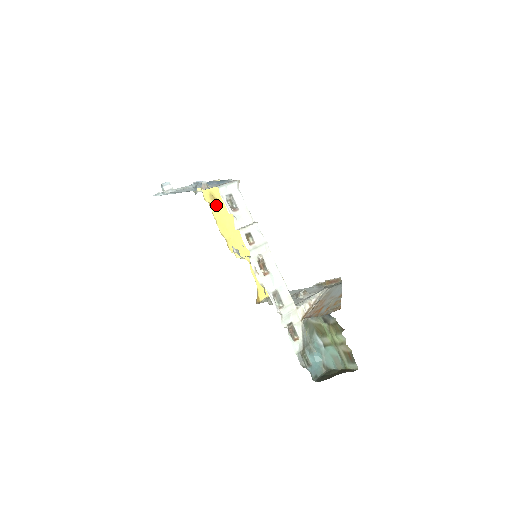
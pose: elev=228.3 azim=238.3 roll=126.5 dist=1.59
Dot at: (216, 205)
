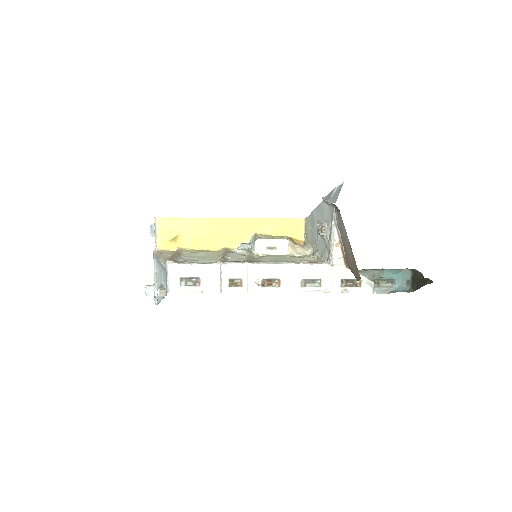
Dot at: (183, 240)
